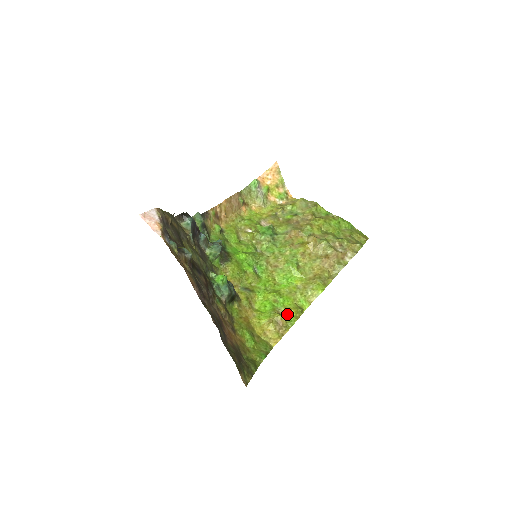
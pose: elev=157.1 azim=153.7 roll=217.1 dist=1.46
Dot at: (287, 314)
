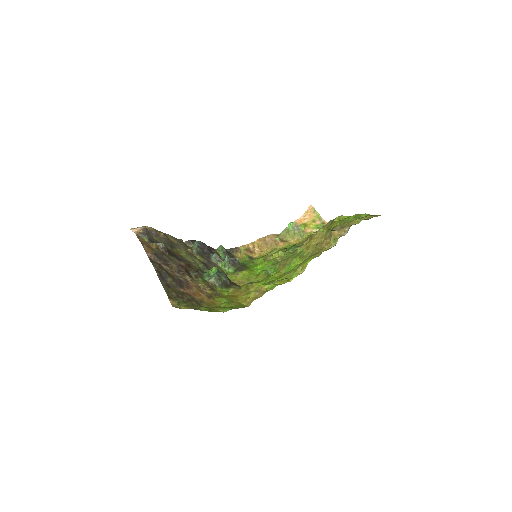
Dot at: (271, 285)
